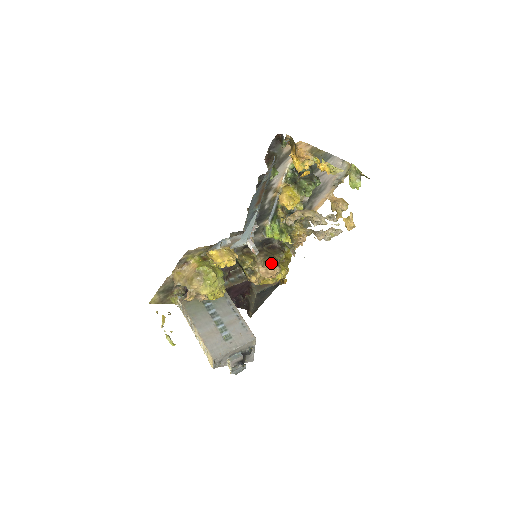
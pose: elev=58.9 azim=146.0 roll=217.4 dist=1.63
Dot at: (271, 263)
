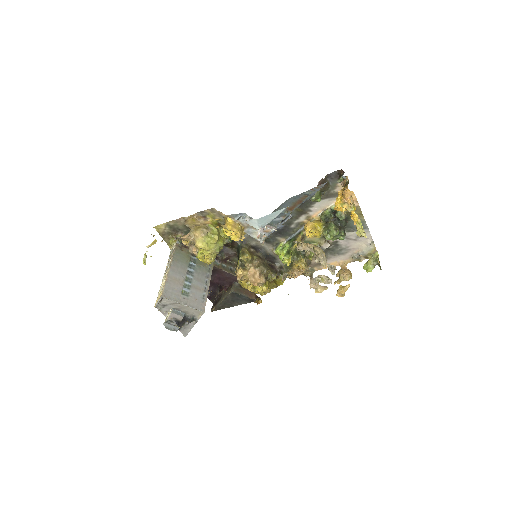
Dot at: (262, 271)
